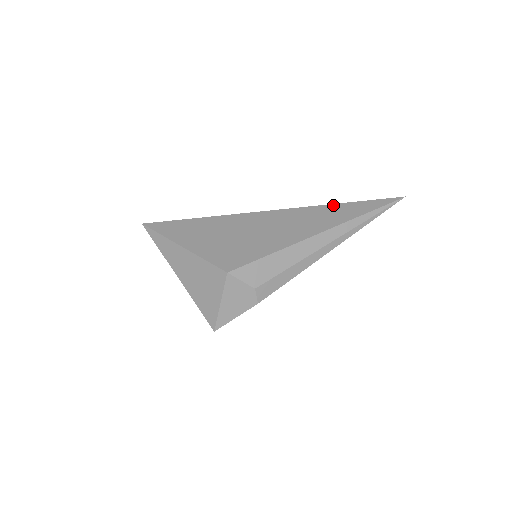
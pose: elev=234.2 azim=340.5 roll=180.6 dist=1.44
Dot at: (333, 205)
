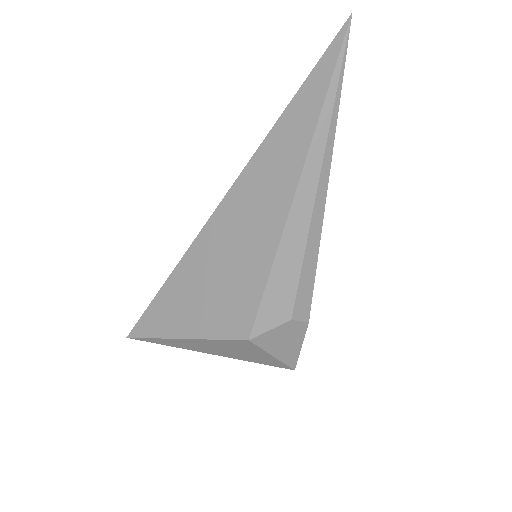
Dot at: (276, 126)
